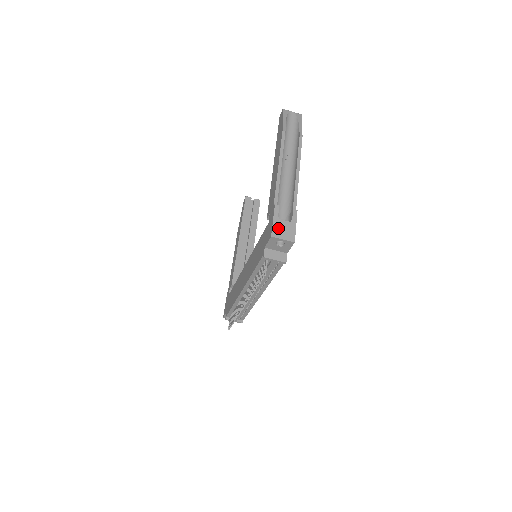
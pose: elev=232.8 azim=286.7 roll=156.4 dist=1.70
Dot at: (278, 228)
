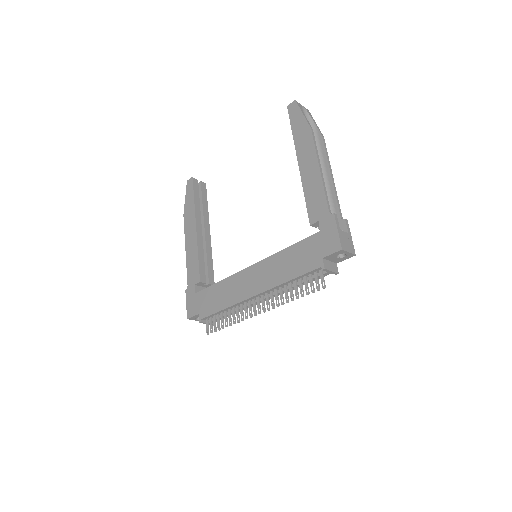
Dot at: (343, 240)
